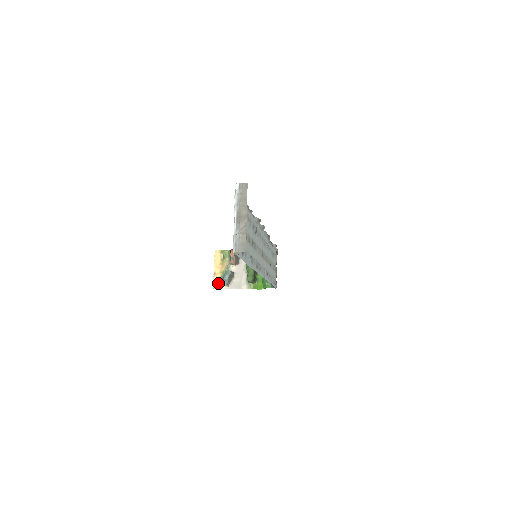
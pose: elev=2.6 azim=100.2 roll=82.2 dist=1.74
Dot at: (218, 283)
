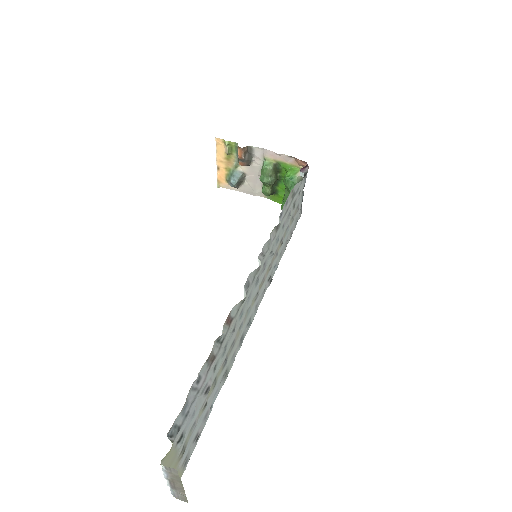
Dot at: (224, 181)
